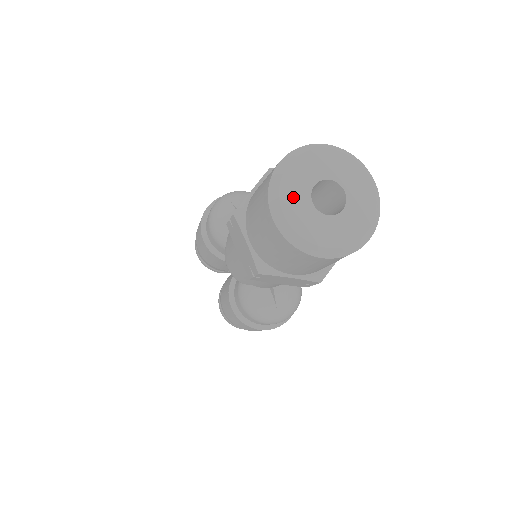
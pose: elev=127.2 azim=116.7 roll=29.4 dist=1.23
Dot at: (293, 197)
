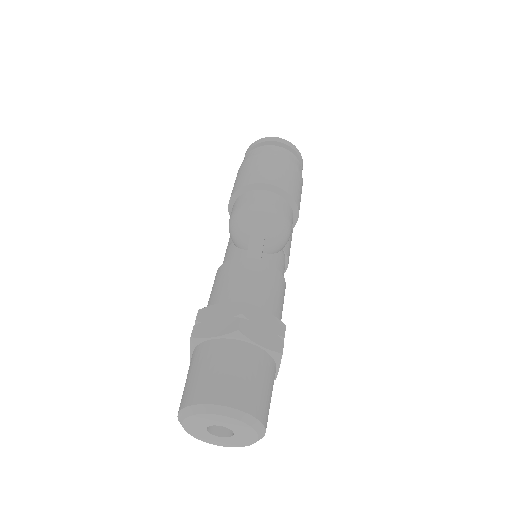
Dot at: (194, 423)
